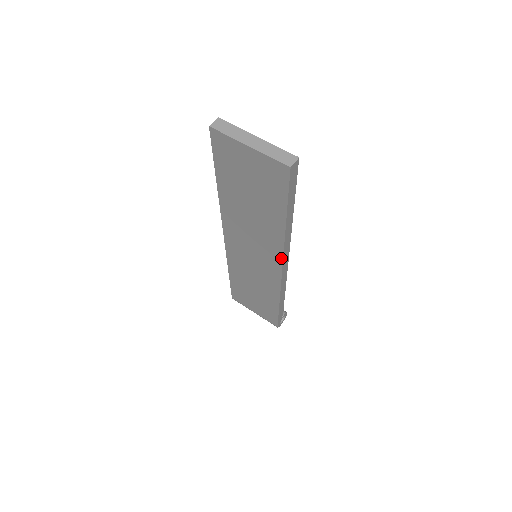
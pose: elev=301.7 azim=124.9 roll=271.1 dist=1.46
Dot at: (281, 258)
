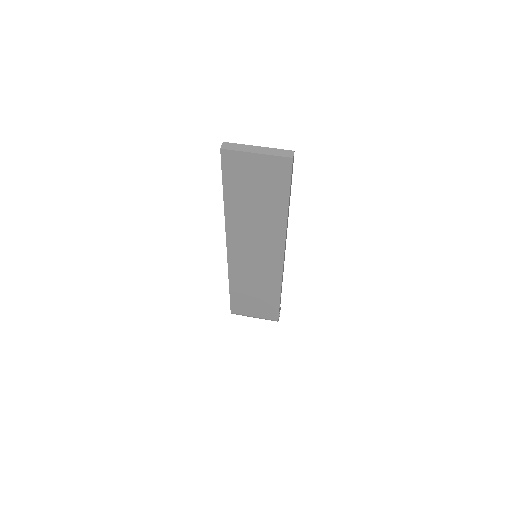
Dot at: (283, 244)
